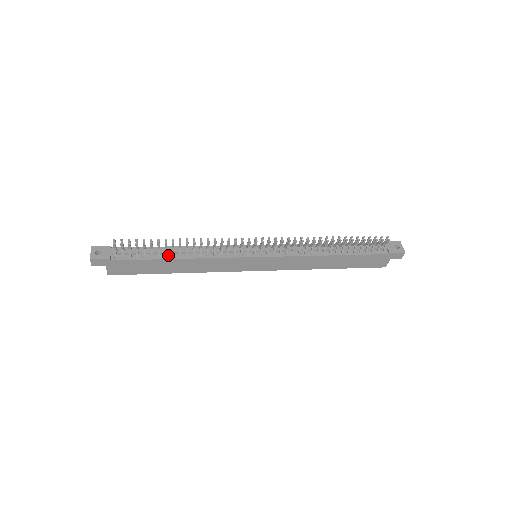
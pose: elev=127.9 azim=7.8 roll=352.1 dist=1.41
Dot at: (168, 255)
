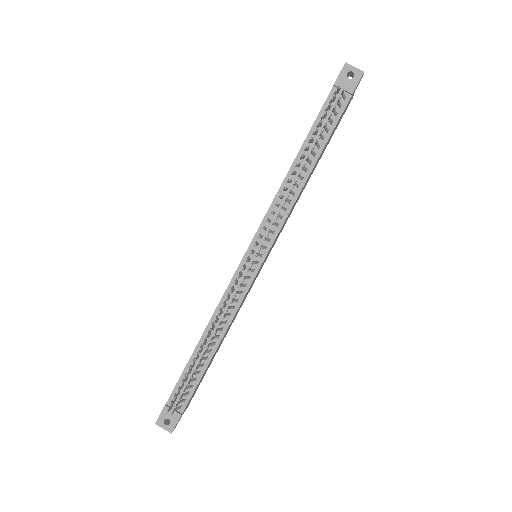
Dot at: (207, 355)
